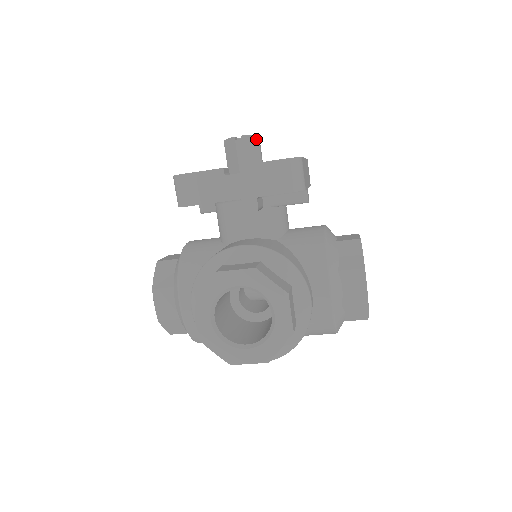
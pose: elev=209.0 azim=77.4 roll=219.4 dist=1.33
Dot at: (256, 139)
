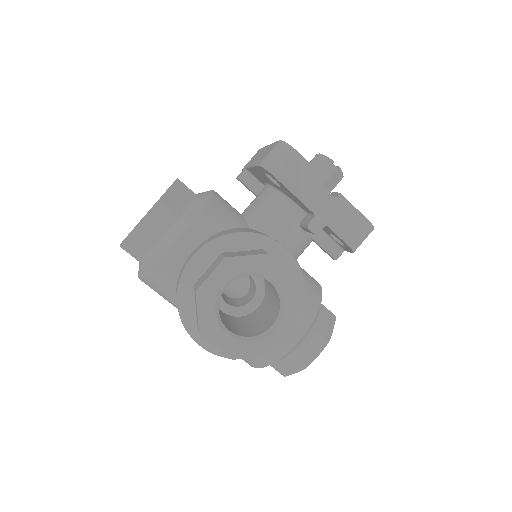
Dot at: (341, 178)
